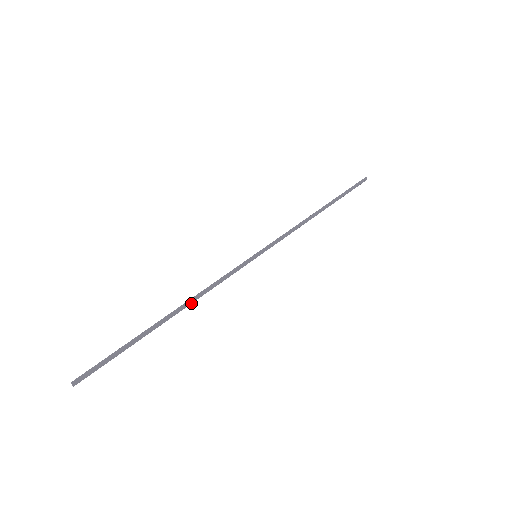
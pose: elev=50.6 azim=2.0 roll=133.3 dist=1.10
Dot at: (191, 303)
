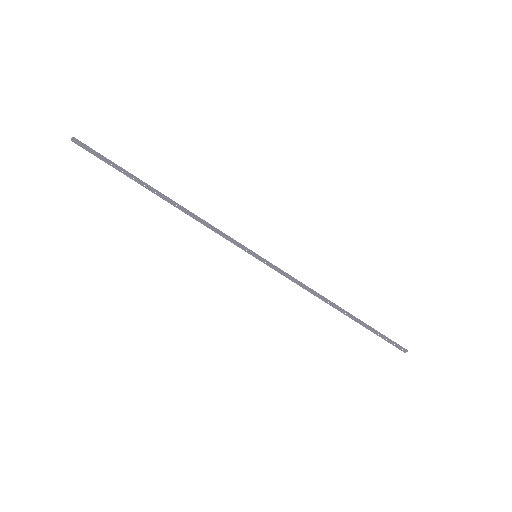
Dot at: (182, 210)
